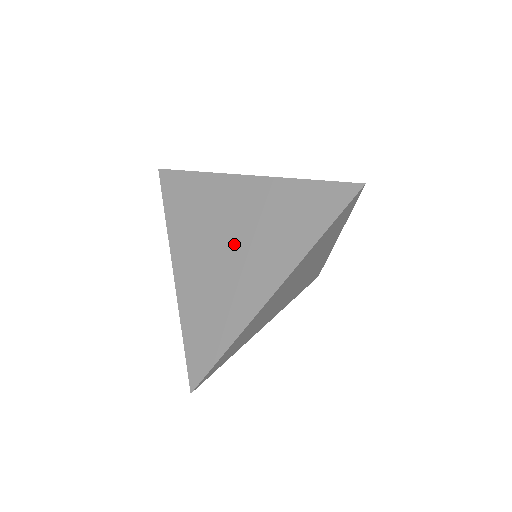
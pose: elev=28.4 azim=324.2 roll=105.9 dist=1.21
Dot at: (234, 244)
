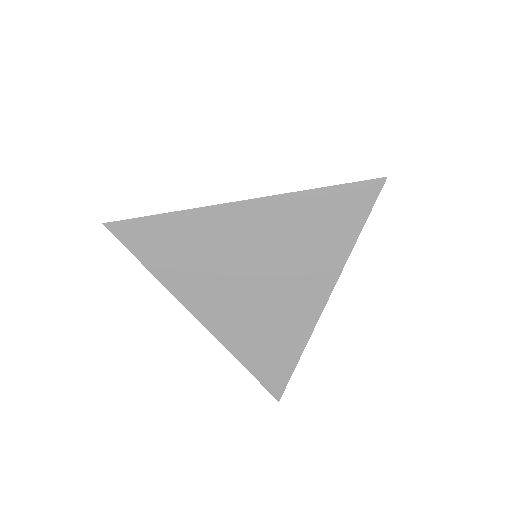
Dot at: (263, 272)
